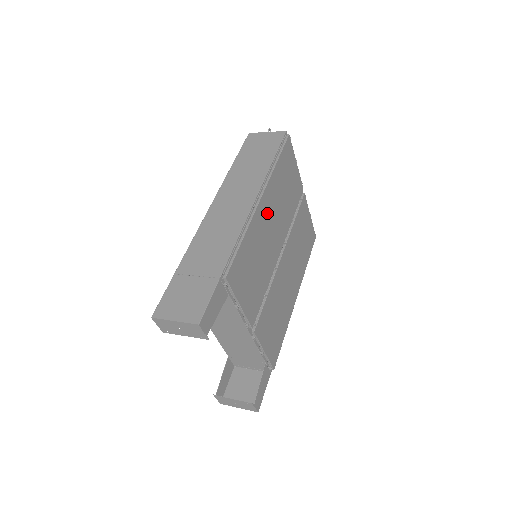
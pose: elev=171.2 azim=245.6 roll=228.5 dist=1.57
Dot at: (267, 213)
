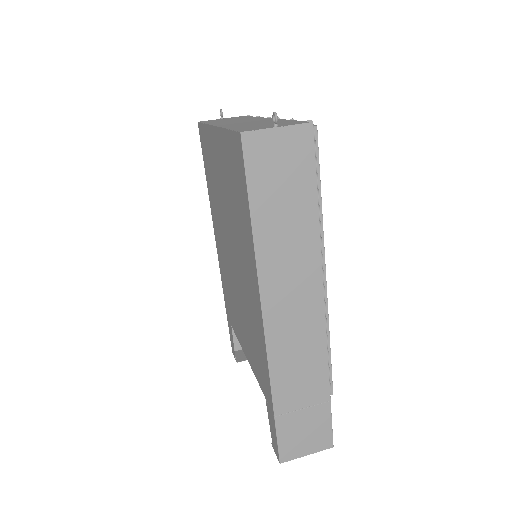
Dot at: occluded
